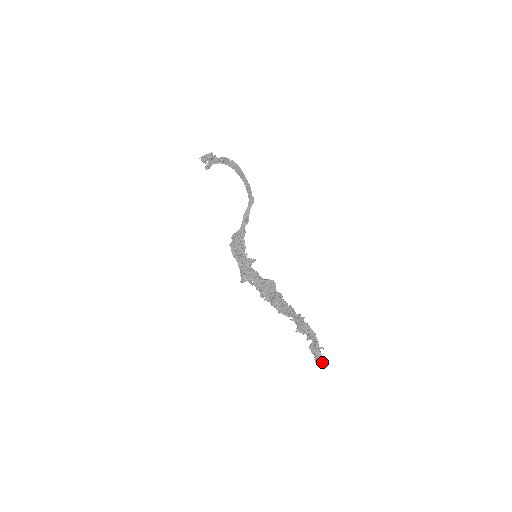
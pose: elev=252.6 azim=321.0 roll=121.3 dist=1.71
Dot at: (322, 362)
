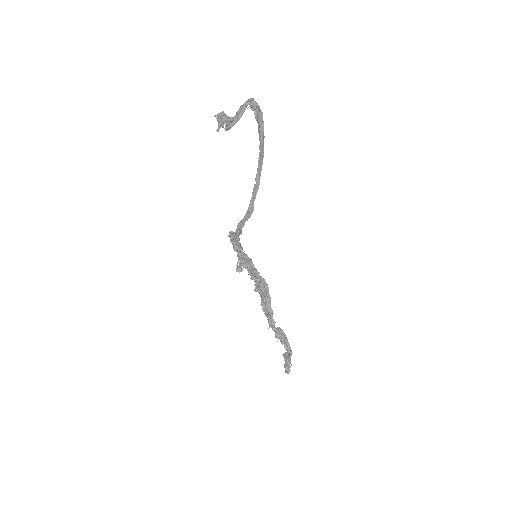
Dot at: (288, 373)
